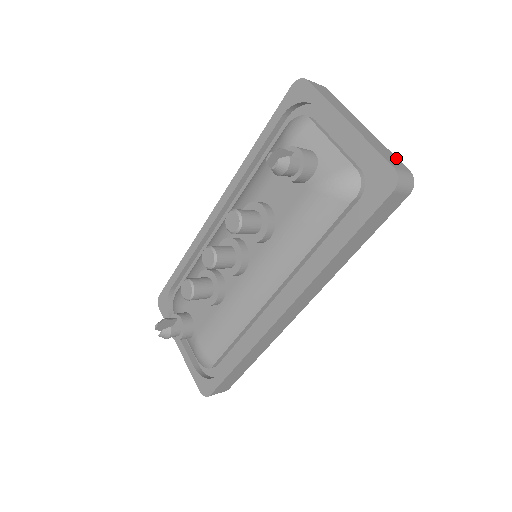
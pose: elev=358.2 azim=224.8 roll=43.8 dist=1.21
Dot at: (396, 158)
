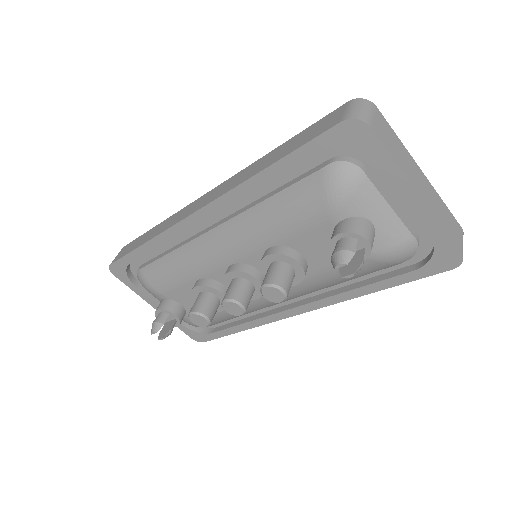
Dot at: (452, 216)
